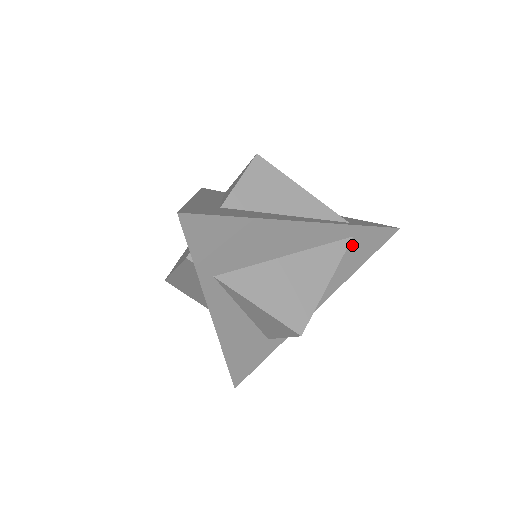
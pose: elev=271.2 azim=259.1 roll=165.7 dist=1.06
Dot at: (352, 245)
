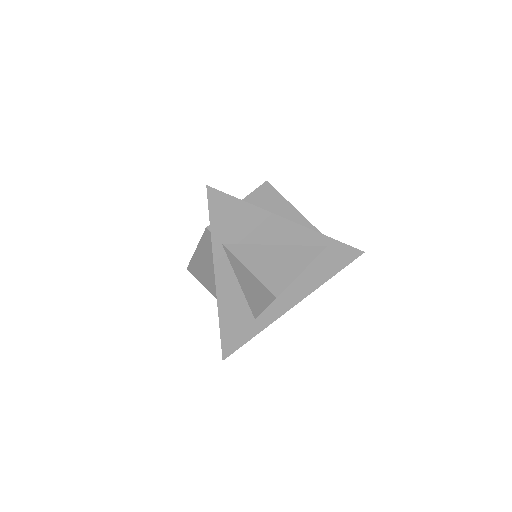
Dot at: (326, 254)
